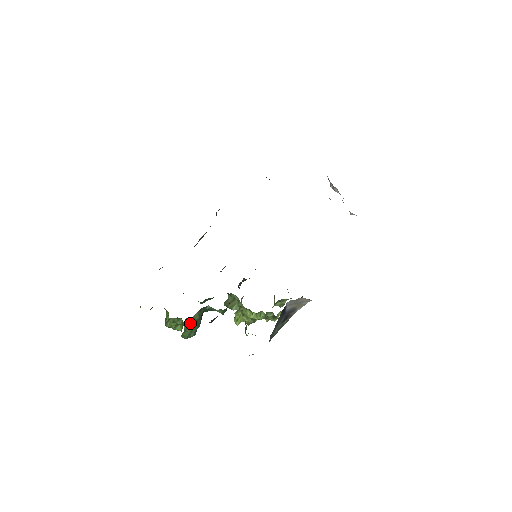
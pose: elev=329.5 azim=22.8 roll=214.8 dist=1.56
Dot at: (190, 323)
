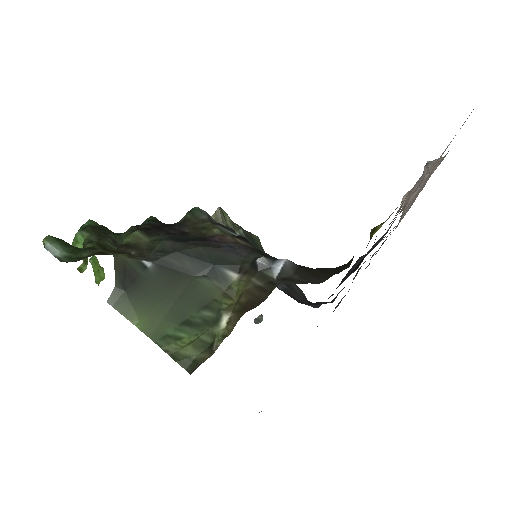
Dot at: occluded
